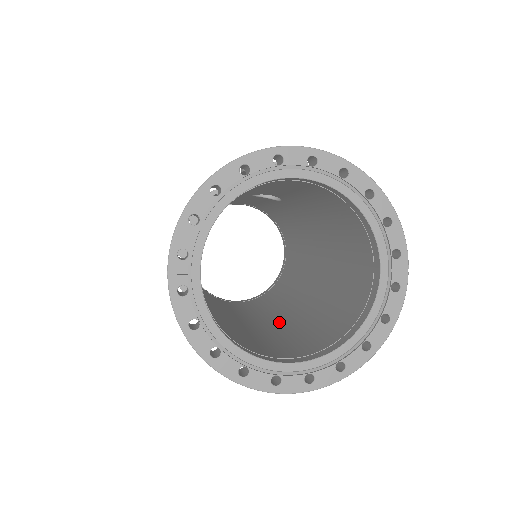
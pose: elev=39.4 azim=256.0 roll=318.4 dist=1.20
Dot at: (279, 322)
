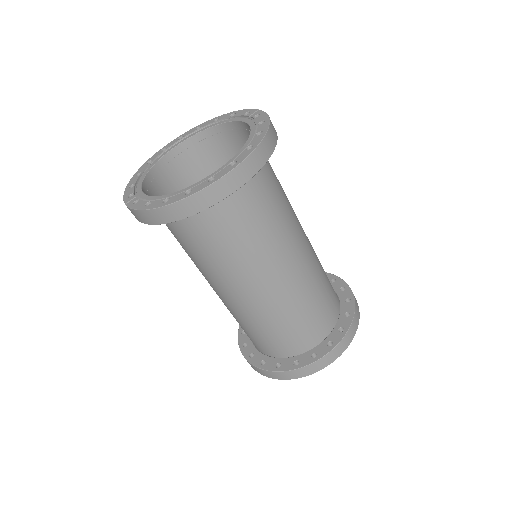
Dot at: (285, 250)
